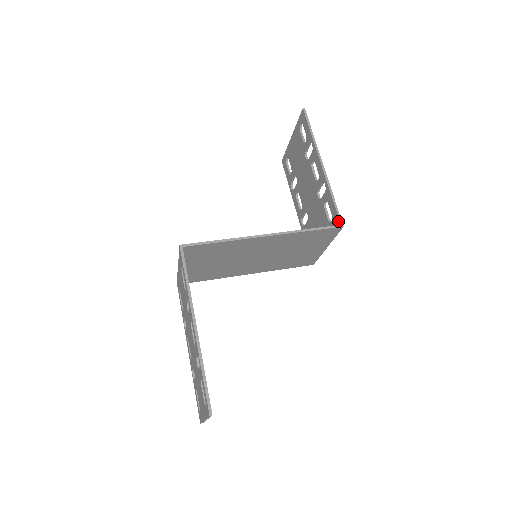
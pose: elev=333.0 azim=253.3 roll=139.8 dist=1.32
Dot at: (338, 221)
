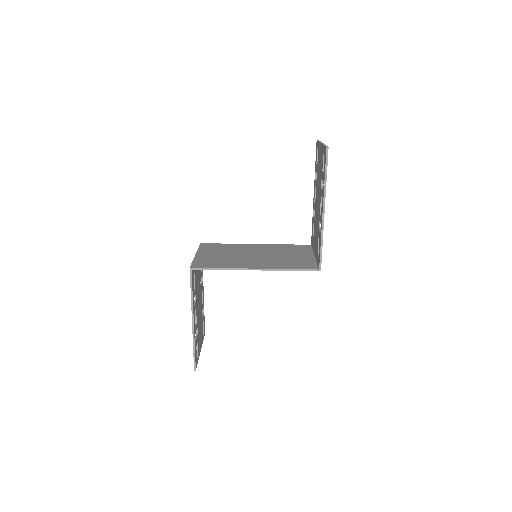
Dot at: (319, 265)
